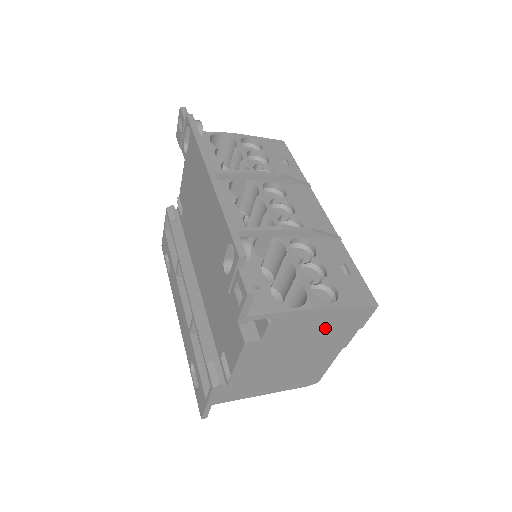
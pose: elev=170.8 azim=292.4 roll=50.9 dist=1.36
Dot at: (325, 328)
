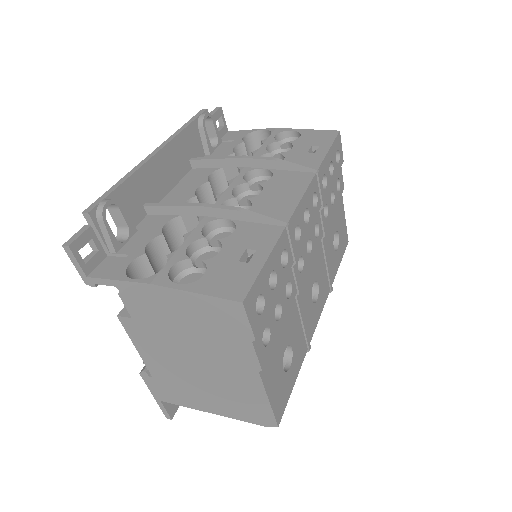
Dot at: (196, 323)
